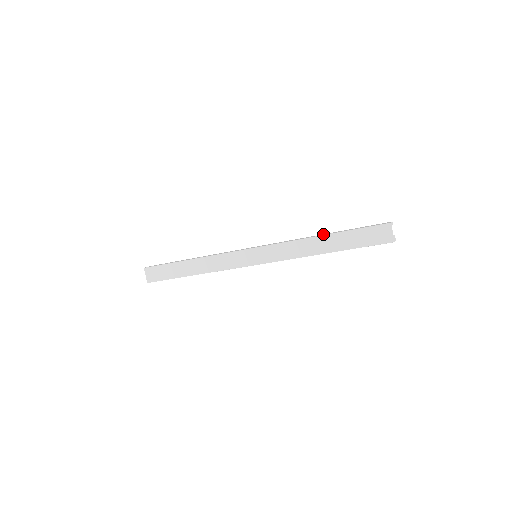
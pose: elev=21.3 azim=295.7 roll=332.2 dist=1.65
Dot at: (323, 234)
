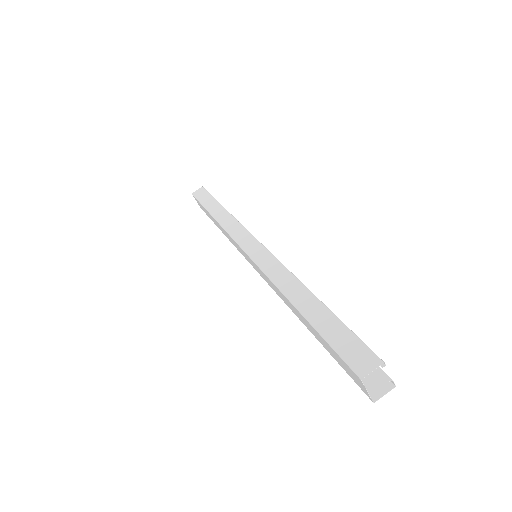
Dot at: (302, 296)
